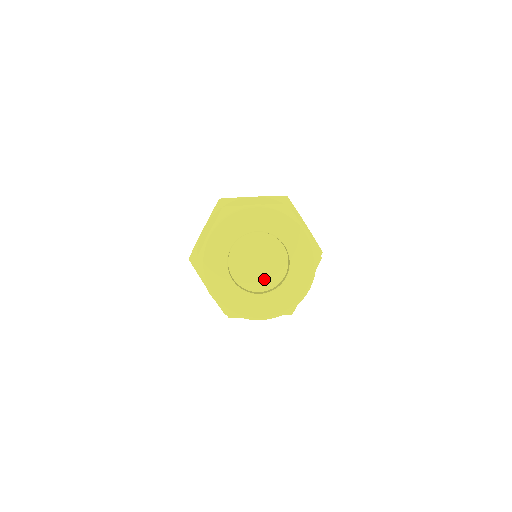
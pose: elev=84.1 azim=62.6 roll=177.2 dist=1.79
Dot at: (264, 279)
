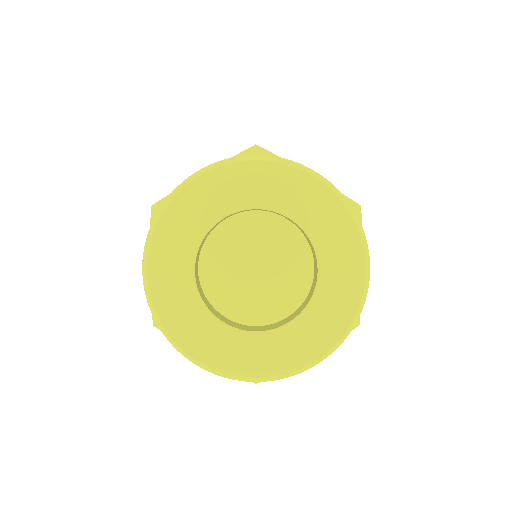
Dot at: (281, 293)
